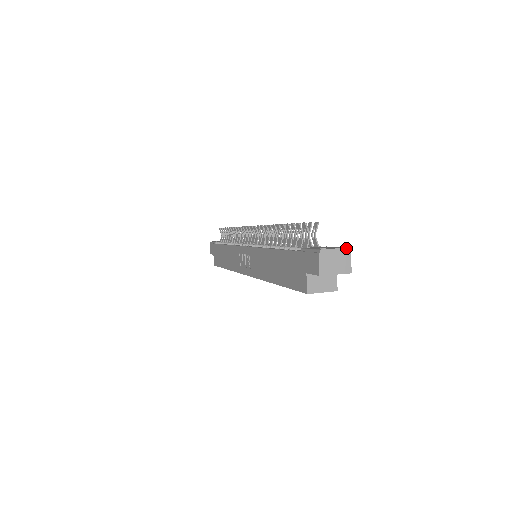
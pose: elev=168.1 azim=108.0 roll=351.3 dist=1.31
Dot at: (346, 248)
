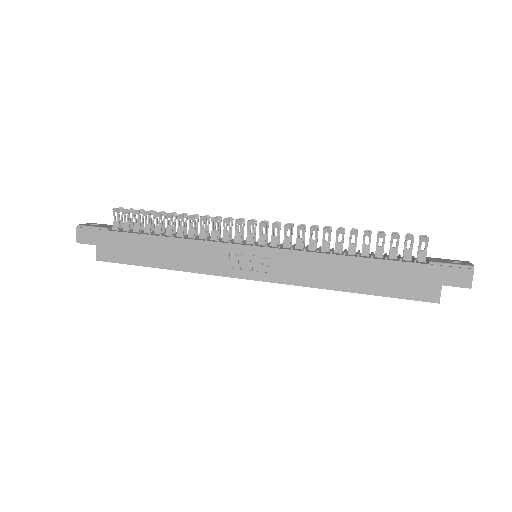
Dot at: (469, 262)
